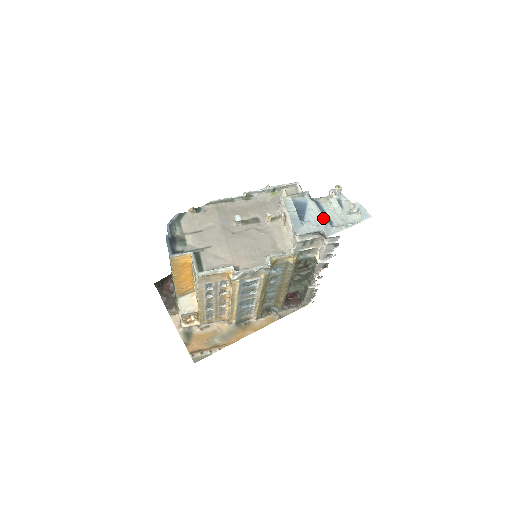
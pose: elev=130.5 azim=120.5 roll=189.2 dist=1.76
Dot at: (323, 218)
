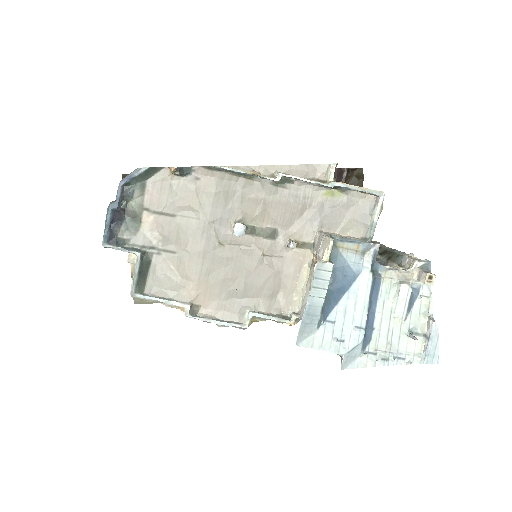
Dot at: (360, 327)
